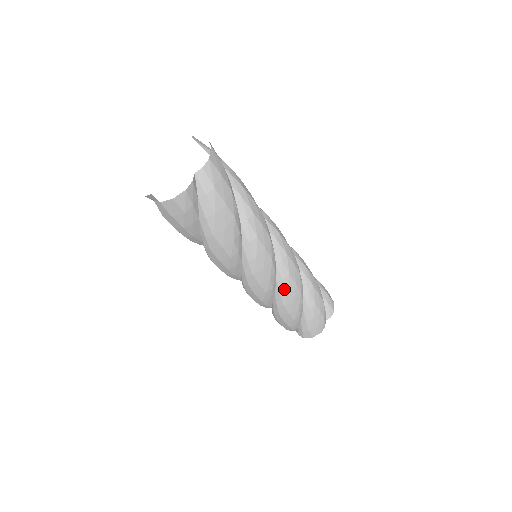
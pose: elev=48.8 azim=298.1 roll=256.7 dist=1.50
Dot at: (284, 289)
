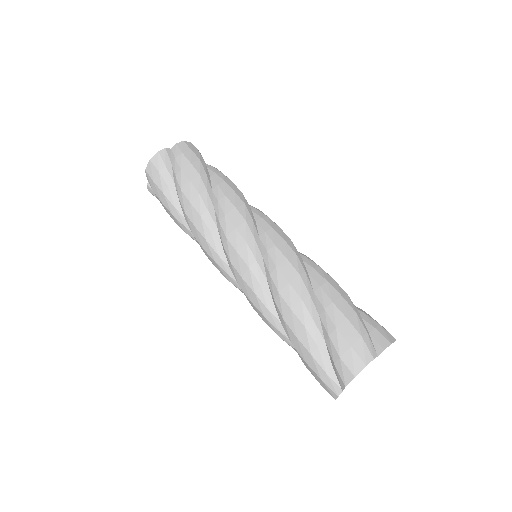
Dot at: (272, 264)
